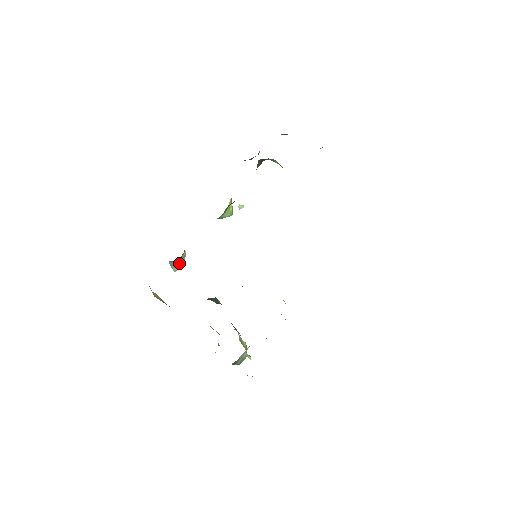
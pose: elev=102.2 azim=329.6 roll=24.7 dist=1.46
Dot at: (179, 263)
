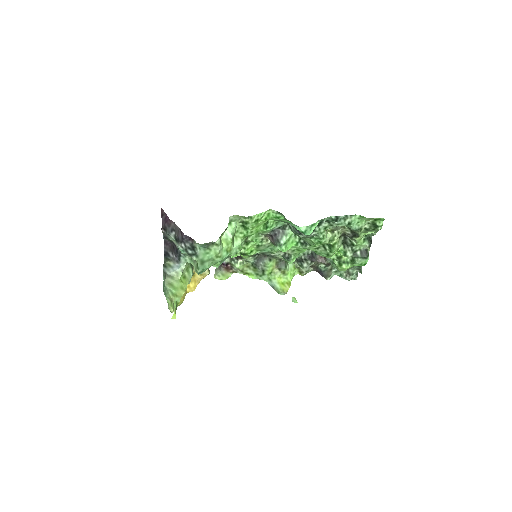
Dot at: (221, 273)
